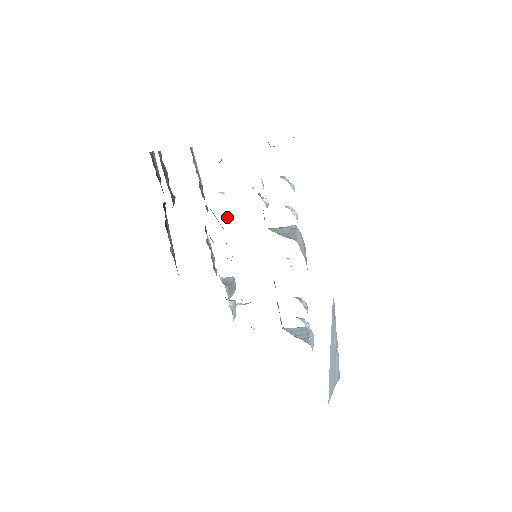
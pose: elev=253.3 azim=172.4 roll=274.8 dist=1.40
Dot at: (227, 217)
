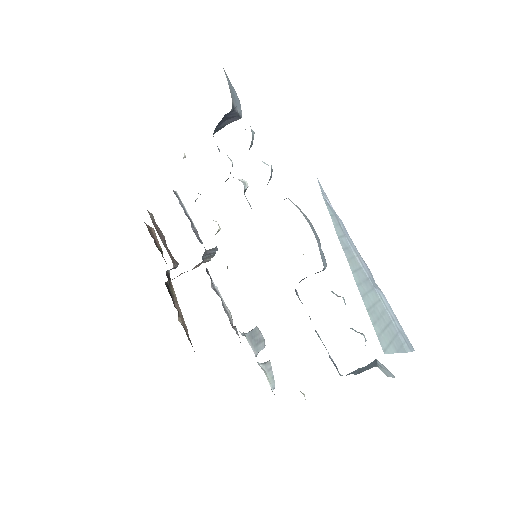
Dot at: occluded
